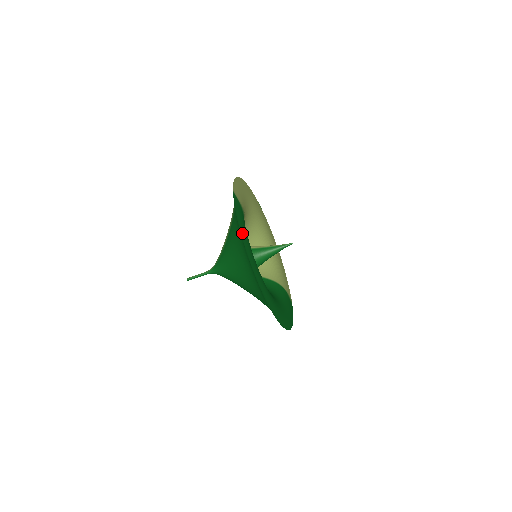
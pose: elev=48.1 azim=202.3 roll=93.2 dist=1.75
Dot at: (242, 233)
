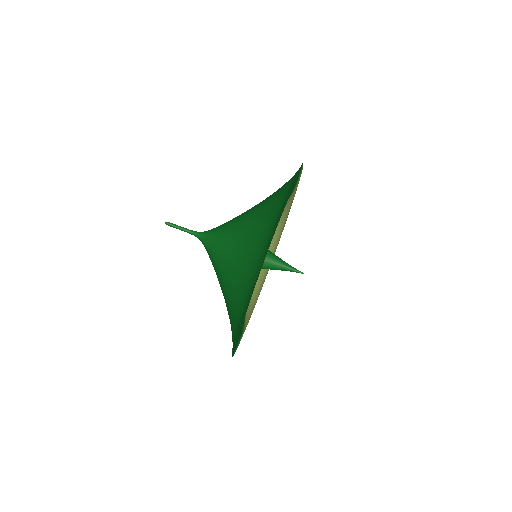
Dot at: (294, 181)
